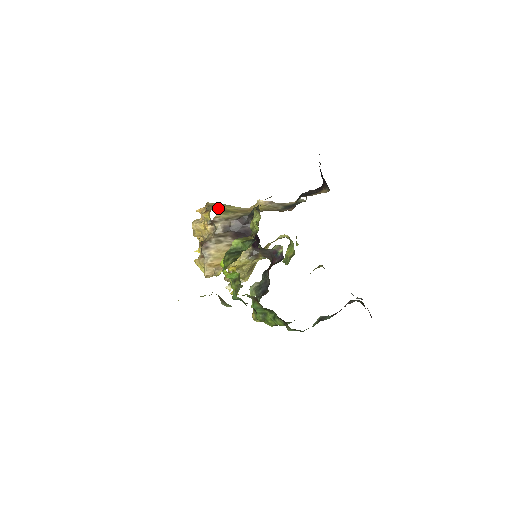
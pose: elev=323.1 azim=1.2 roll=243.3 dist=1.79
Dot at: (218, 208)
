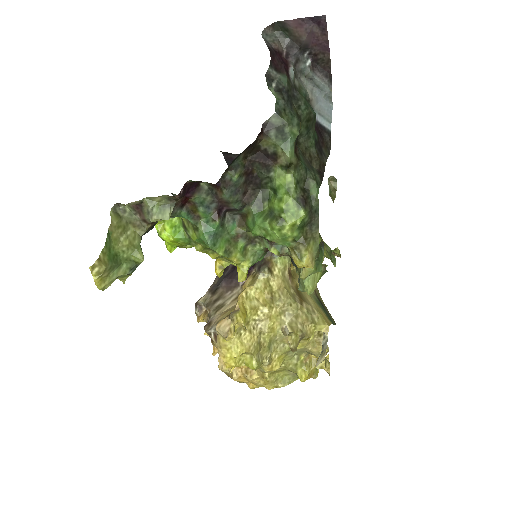
Dot at: occluded
